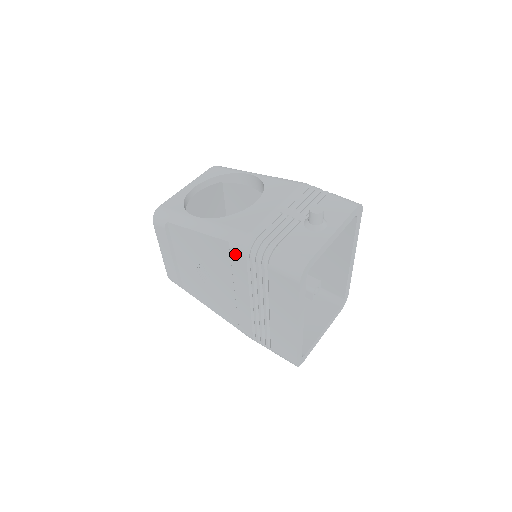
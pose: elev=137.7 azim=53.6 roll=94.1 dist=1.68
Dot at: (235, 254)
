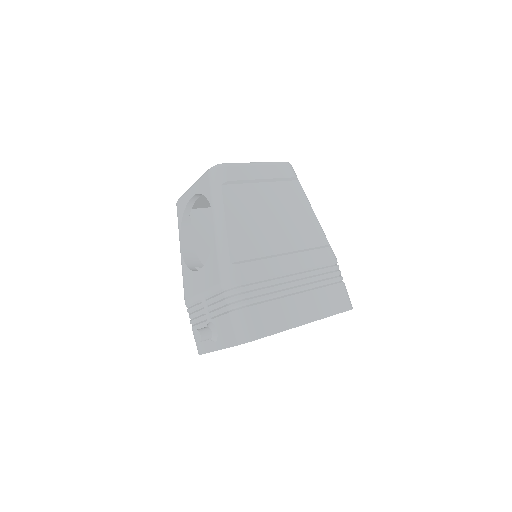
Dot at: occluded
